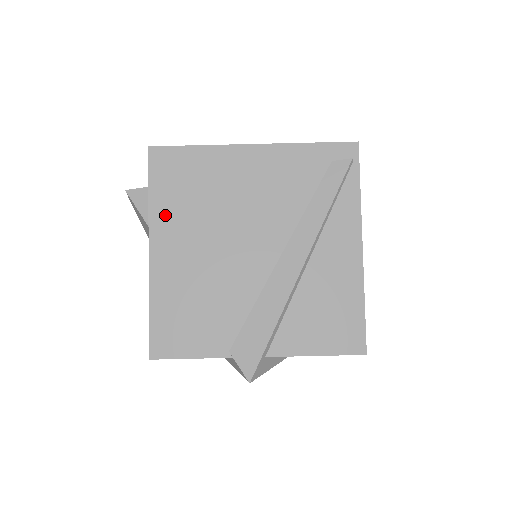
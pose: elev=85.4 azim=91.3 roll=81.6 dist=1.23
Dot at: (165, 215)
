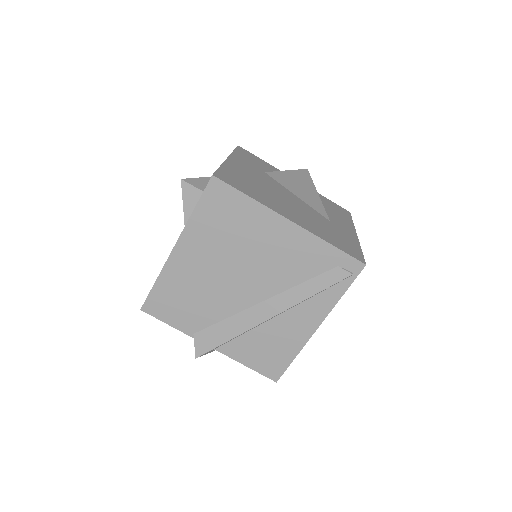
Dot at: (198, 231)
